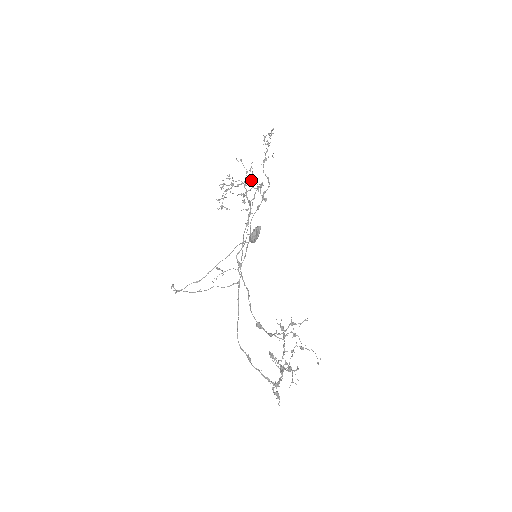
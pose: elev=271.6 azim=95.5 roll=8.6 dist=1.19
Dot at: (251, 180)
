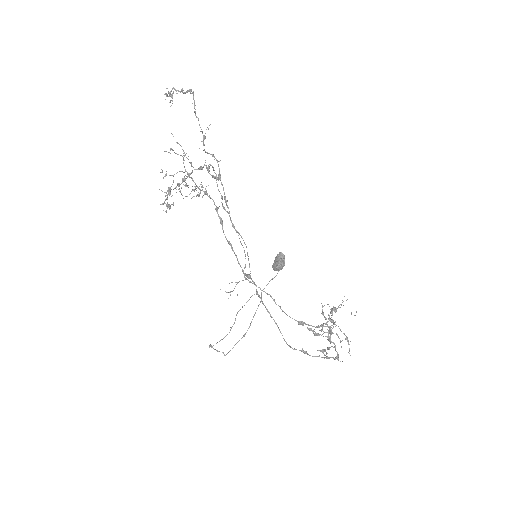
Dot at: (191, 164)
